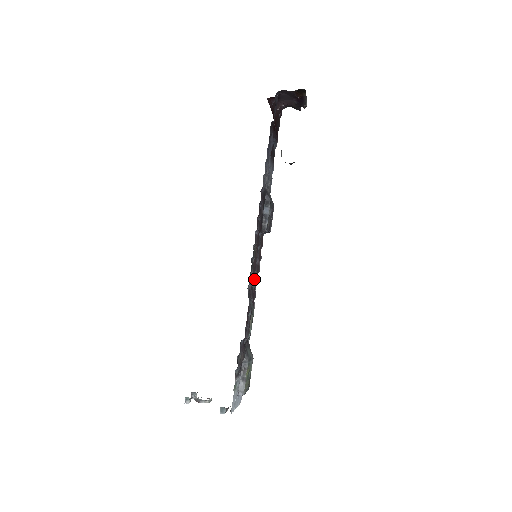
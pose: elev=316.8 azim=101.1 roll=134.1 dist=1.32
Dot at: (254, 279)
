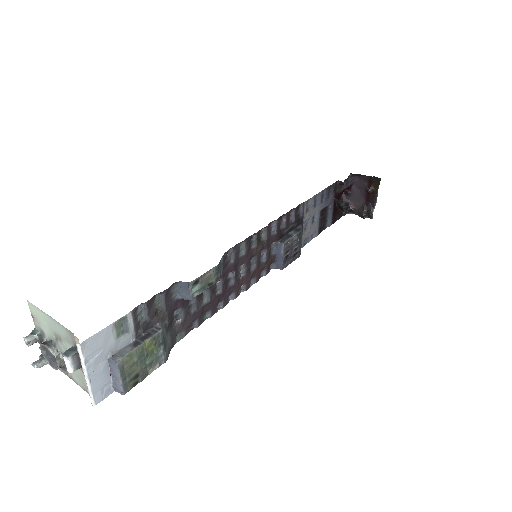
Dot at: (238, 273)
